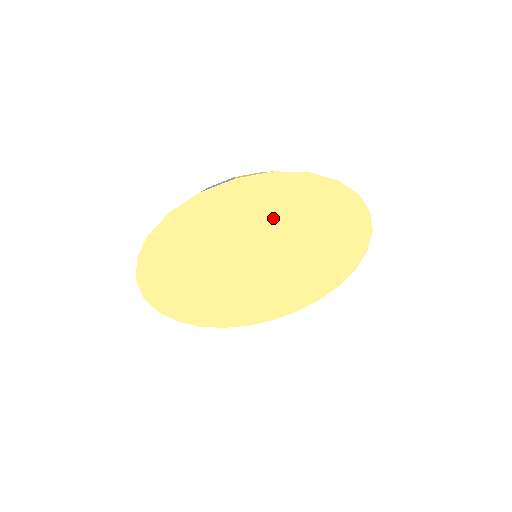
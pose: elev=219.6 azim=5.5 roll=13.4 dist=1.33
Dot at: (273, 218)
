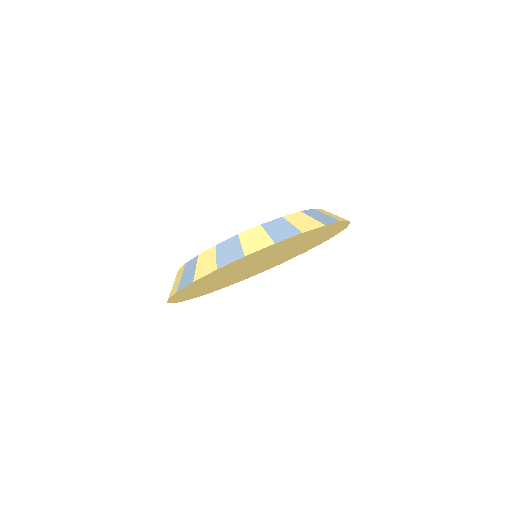
Dot at: (244, 264)
